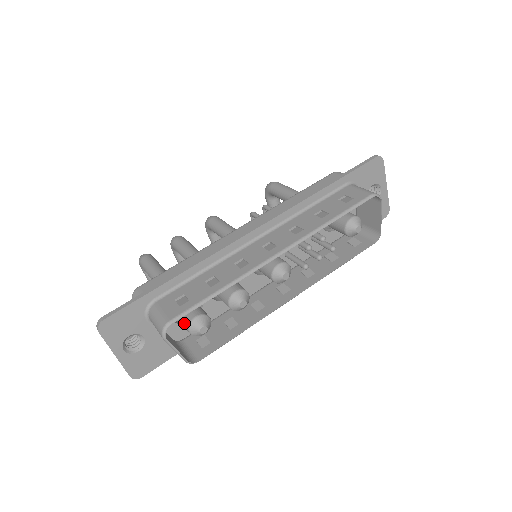
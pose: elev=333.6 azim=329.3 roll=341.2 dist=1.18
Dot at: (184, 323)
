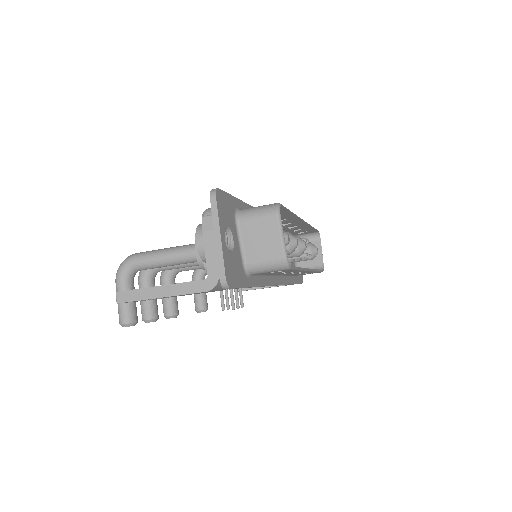
Dot at: occluded
